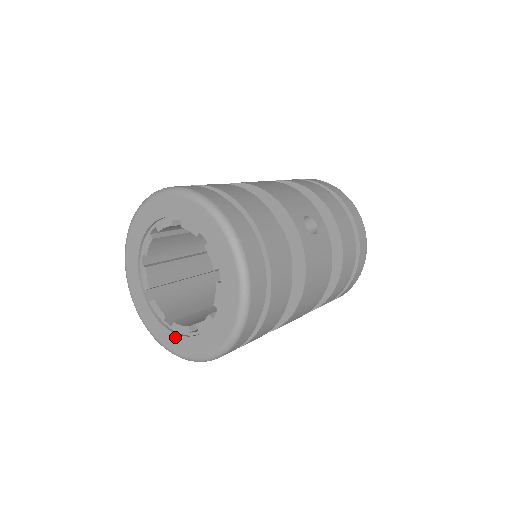
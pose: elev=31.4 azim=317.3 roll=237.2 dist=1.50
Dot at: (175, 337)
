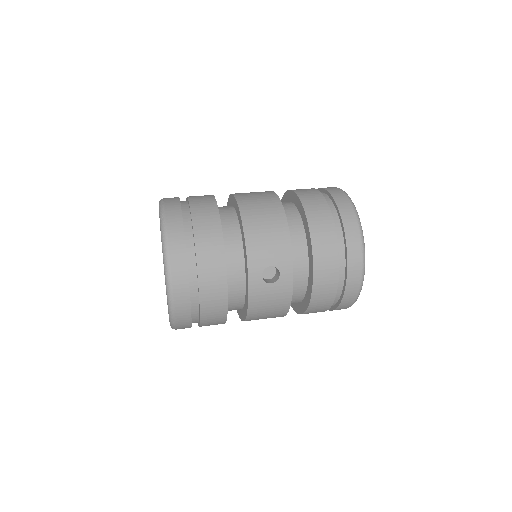
Dot at: occluded
